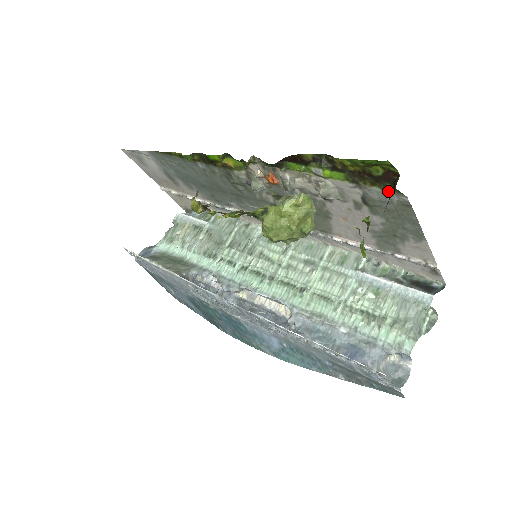
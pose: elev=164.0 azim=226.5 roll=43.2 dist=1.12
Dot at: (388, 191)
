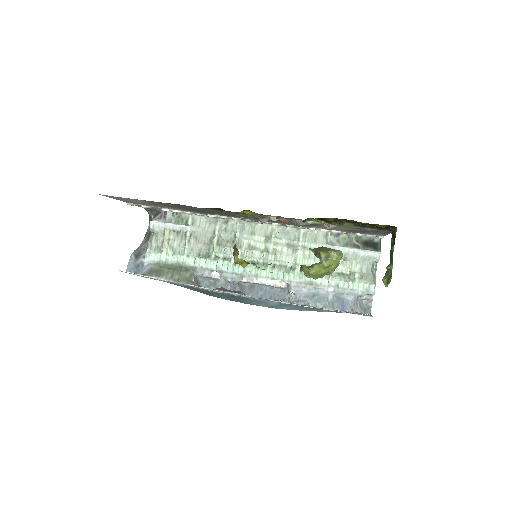
Dot at: occluded
